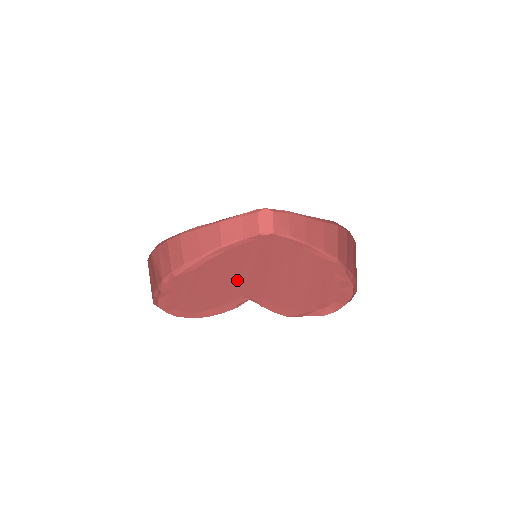
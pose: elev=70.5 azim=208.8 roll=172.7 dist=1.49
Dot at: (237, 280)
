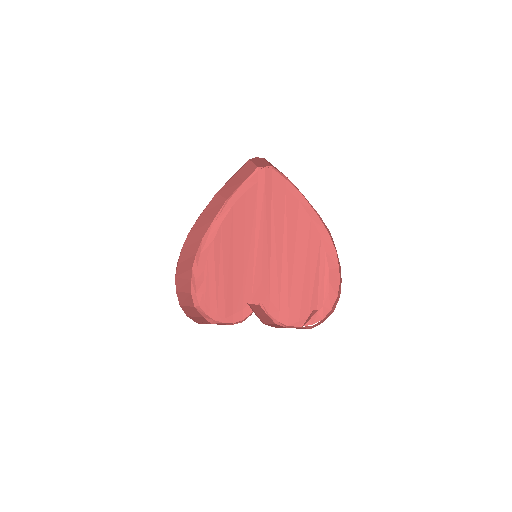
Dot at: (247, 270)
